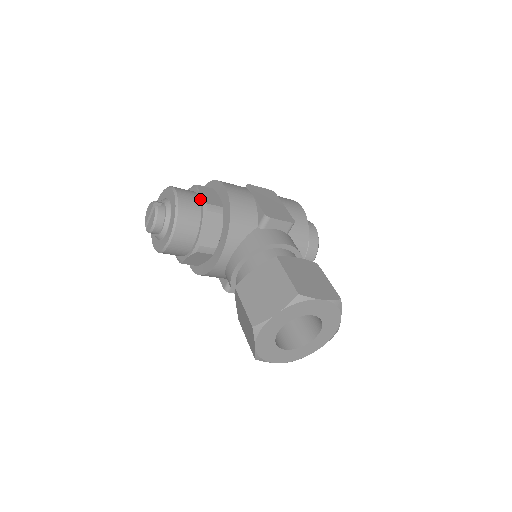
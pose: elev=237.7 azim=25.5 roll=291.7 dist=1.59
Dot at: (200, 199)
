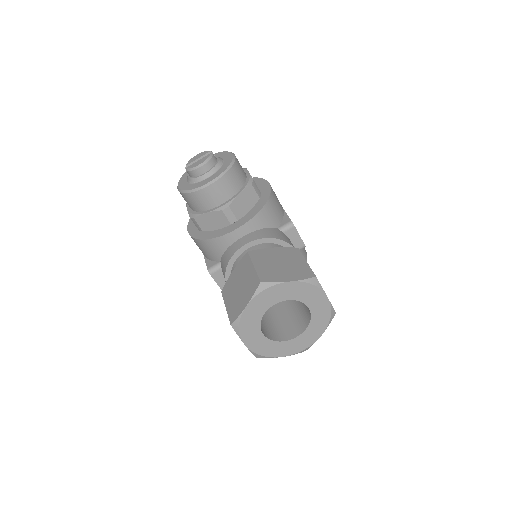
Dot at: (248, 175)
